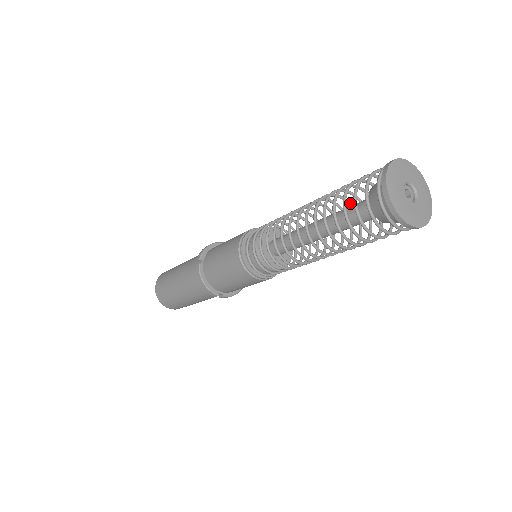
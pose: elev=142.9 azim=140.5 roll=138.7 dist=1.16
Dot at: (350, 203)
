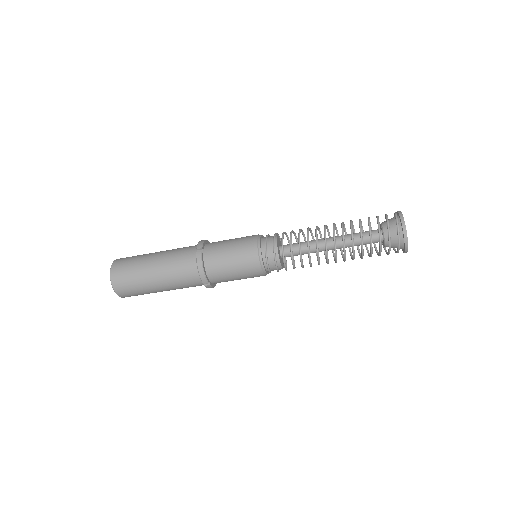
Dot at: occluded
